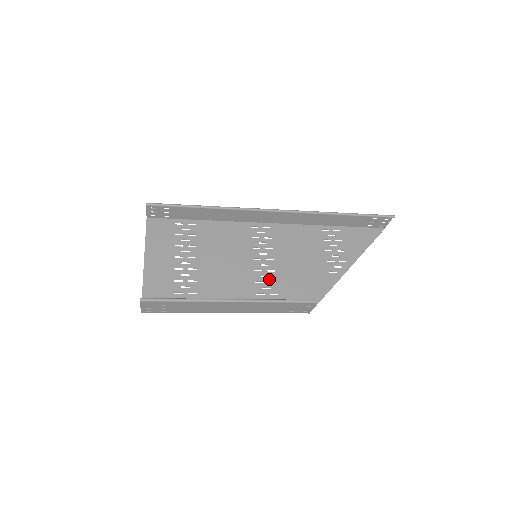
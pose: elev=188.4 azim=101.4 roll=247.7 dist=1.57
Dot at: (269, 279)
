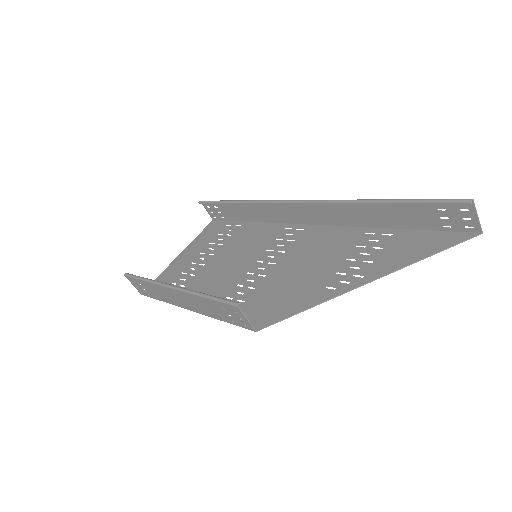
Dot at: (251, 283)
